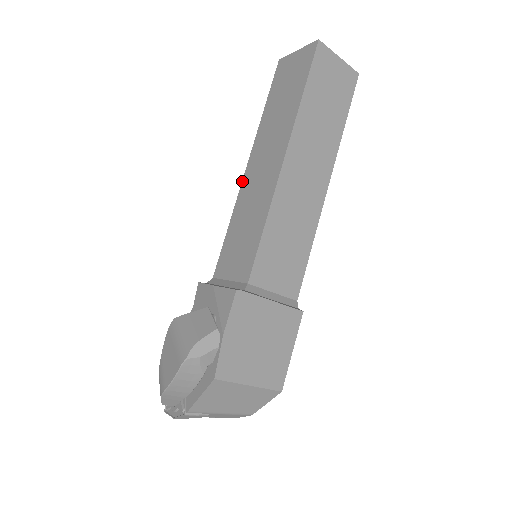
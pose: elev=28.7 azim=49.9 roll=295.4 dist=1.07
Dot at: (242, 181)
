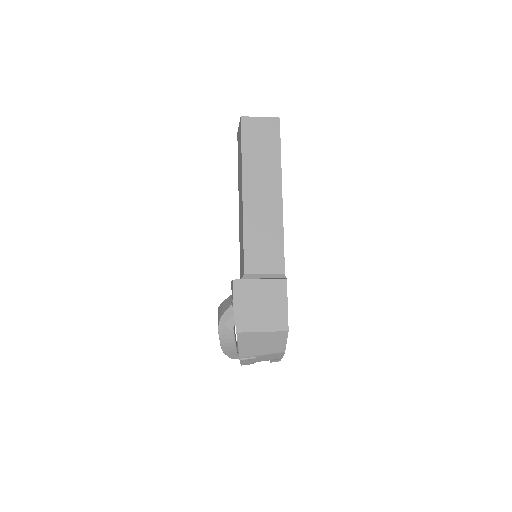
Dot at: occluded
